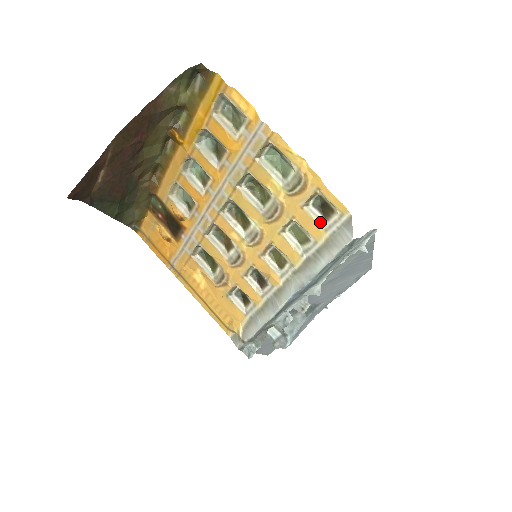
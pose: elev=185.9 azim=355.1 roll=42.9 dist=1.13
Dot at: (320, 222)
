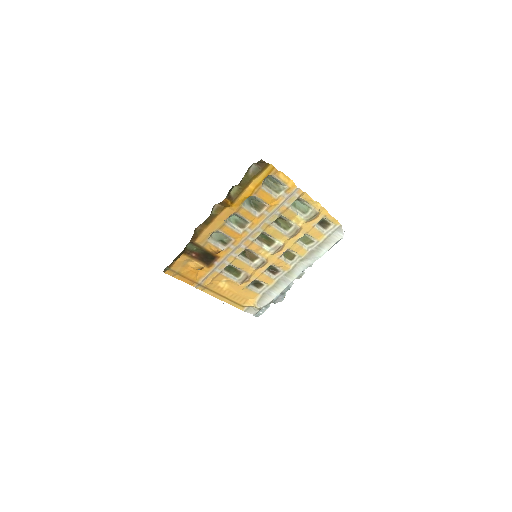
Dot at: (322, 231)
